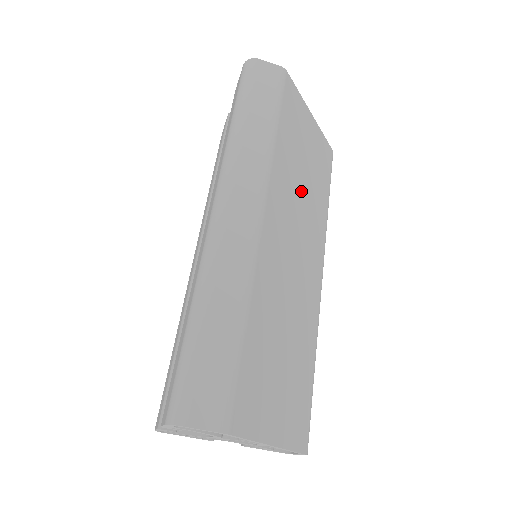
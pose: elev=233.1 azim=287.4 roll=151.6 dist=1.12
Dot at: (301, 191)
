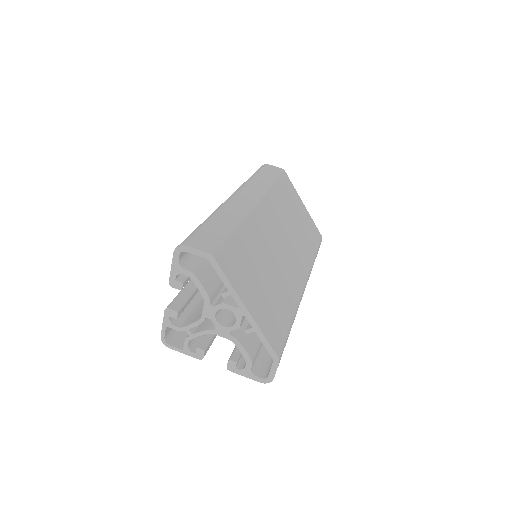
Dot at: (290, 224)
